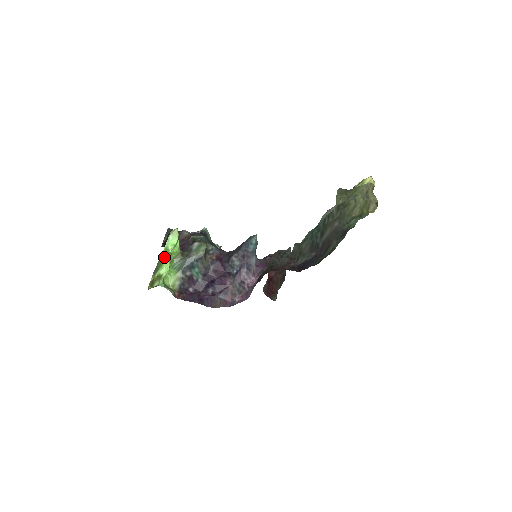
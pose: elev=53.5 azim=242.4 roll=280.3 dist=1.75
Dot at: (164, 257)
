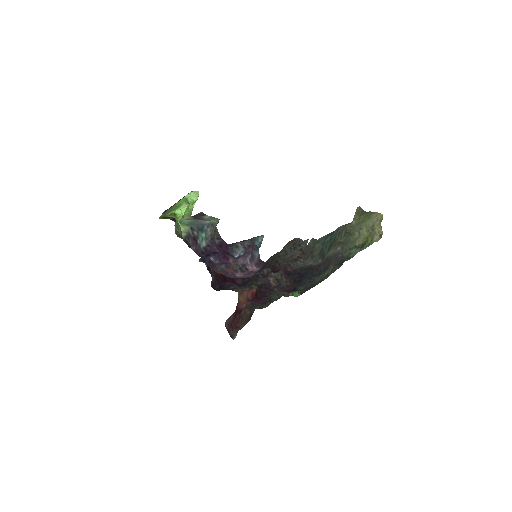
Dot at: (183, 203)
